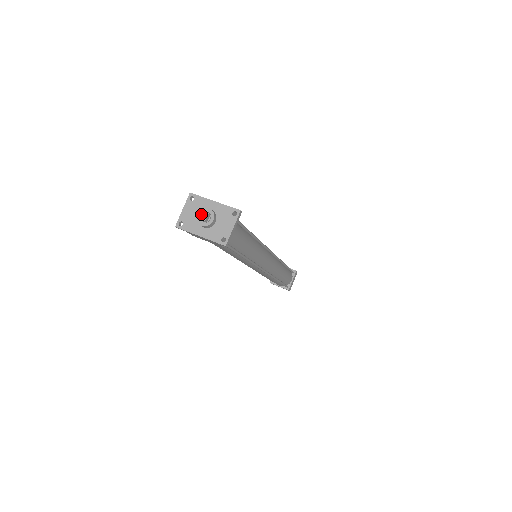
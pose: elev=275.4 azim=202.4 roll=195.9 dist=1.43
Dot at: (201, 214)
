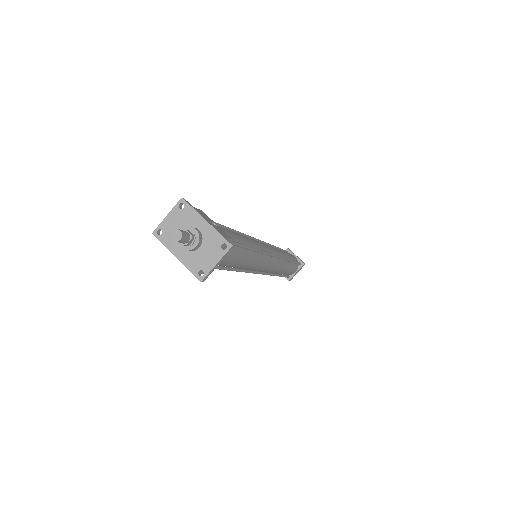
Dot at: (180, 240)
